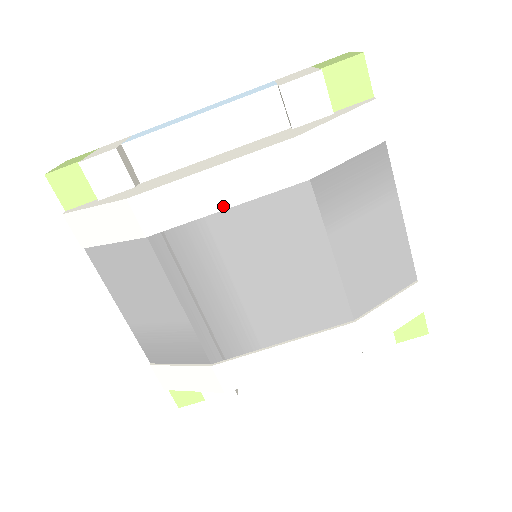
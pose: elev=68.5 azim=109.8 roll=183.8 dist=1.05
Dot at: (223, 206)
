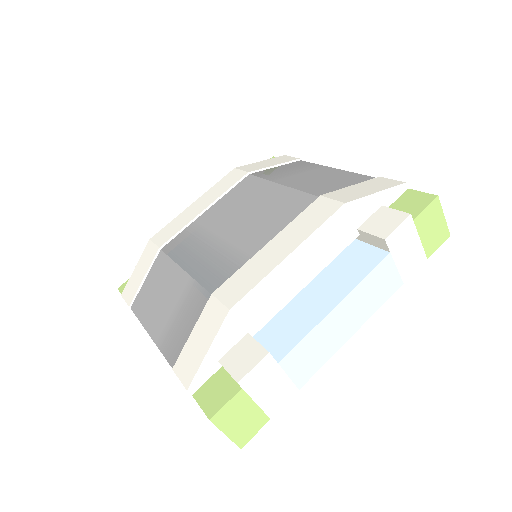
Dot at: (203, 209)
